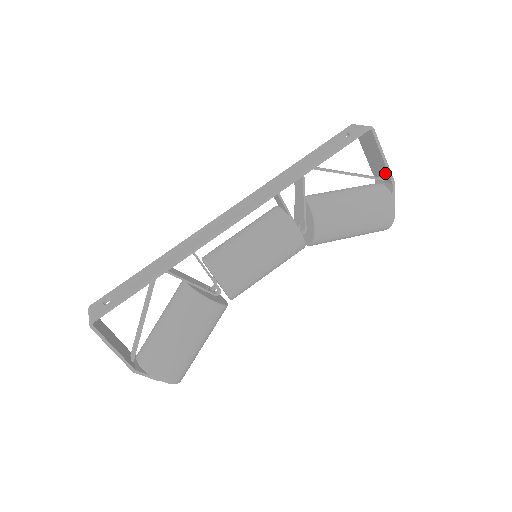
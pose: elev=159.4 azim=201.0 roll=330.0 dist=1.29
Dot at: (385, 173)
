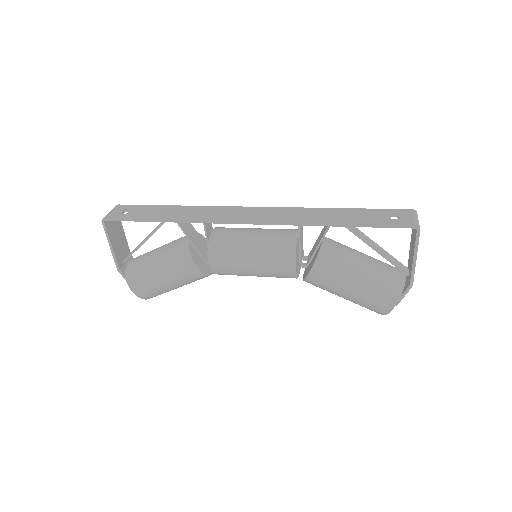
Dot at: (410, 271)
